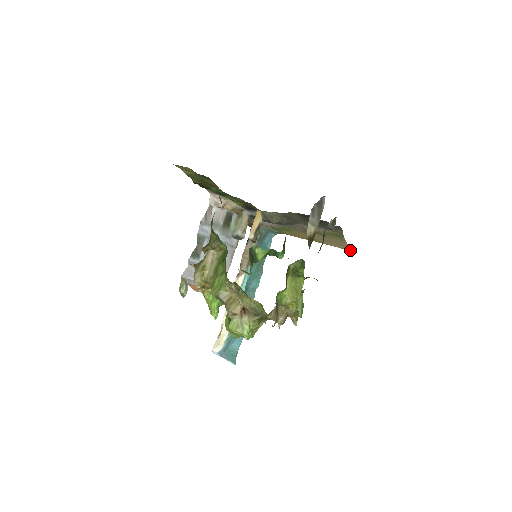
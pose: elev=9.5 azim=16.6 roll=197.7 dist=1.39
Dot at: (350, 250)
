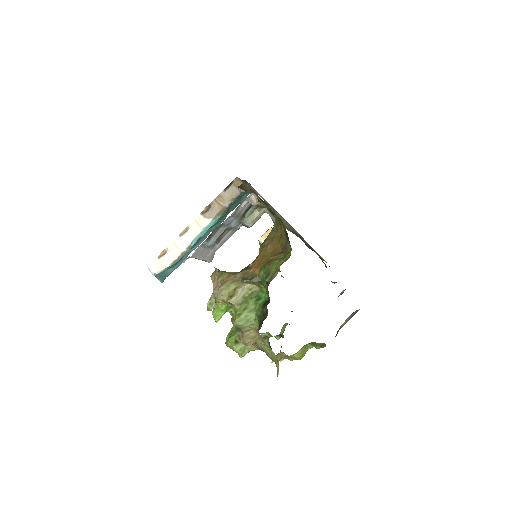
Dot at: occluded
